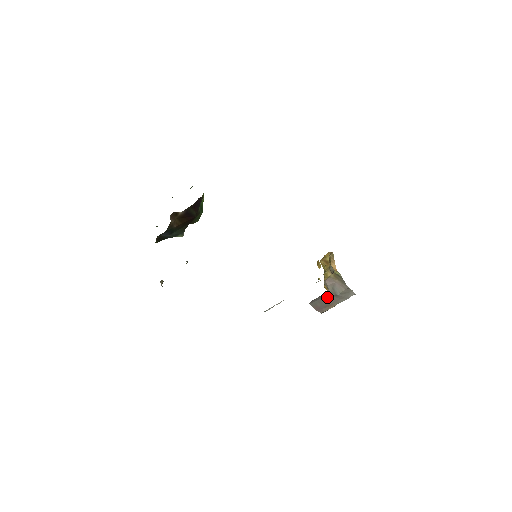
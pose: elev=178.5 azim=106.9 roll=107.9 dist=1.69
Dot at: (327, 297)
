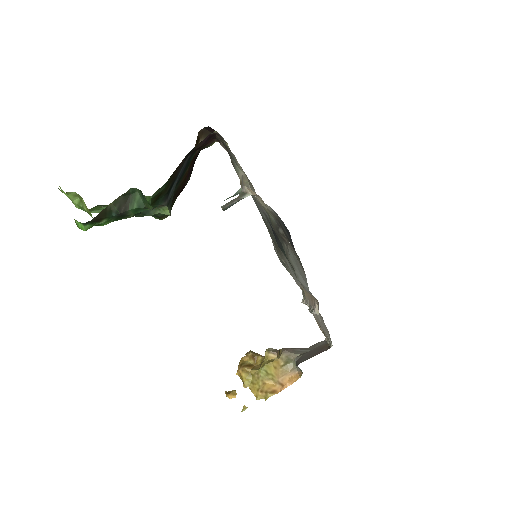
Dot at: (306, 353)
